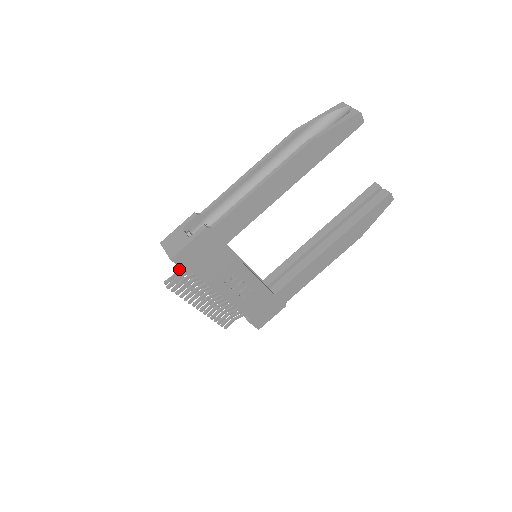
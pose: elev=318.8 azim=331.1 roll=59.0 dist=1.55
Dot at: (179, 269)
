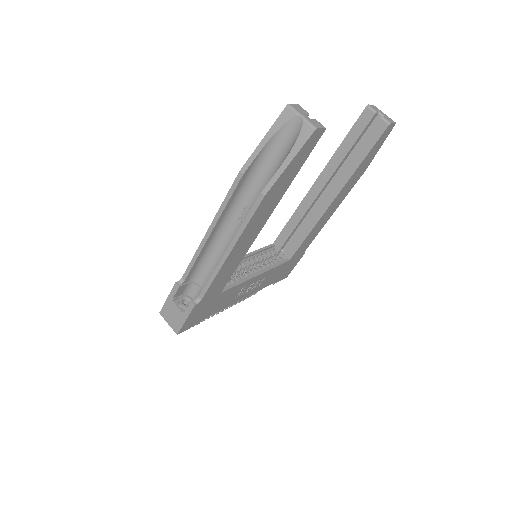
Dot at: occluded
